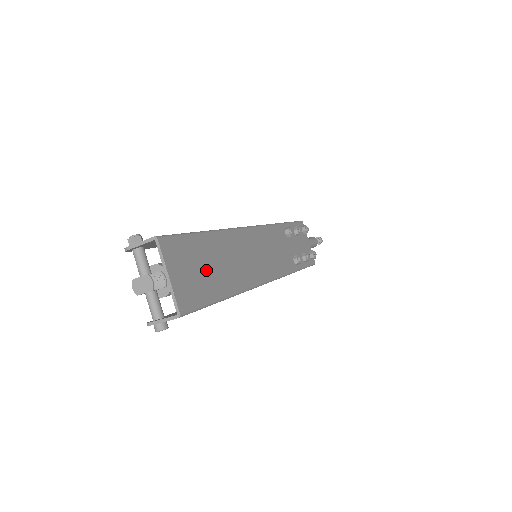
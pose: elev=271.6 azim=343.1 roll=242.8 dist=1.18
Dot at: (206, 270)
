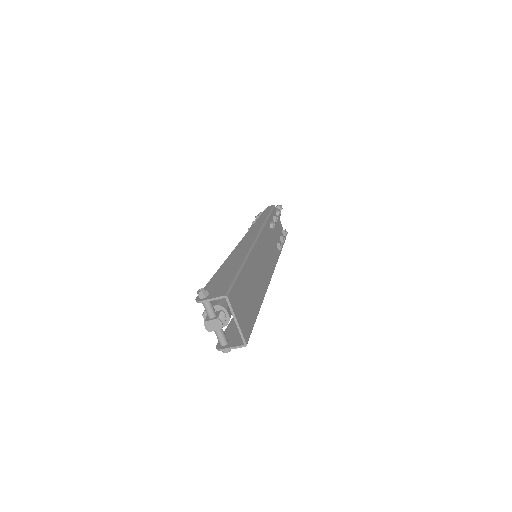
Dot at: (248, 300)
